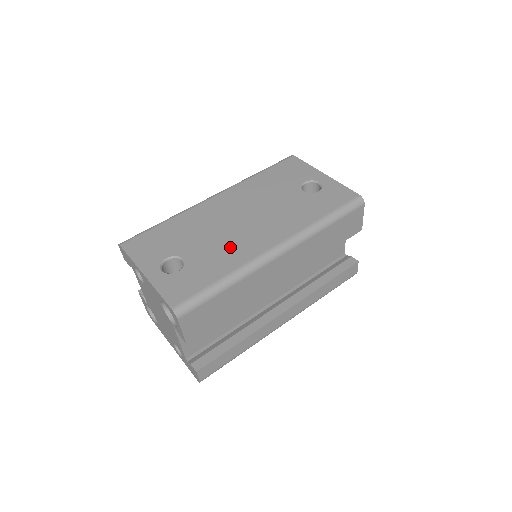
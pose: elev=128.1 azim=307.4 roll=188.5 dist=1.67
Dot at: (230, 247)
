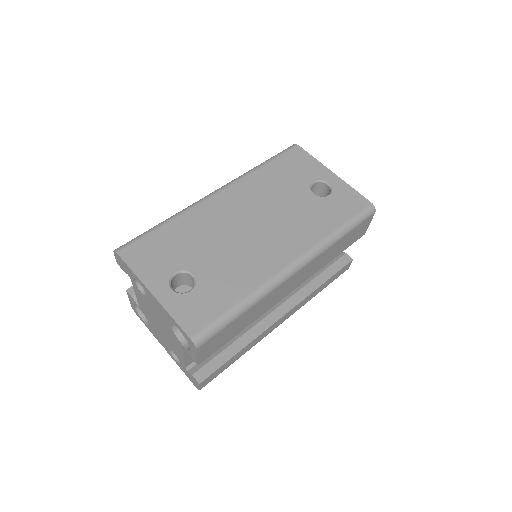
Dot at: (244, 262)
